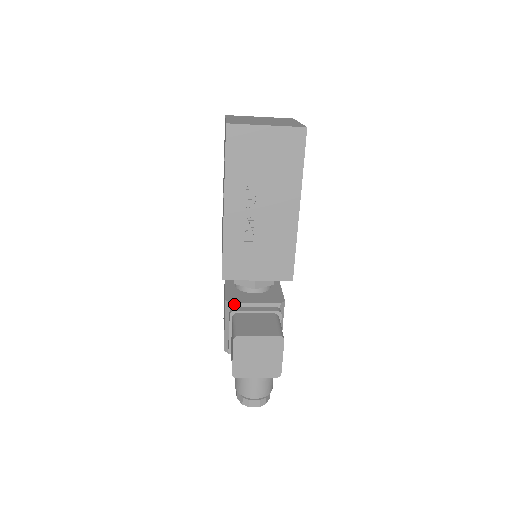
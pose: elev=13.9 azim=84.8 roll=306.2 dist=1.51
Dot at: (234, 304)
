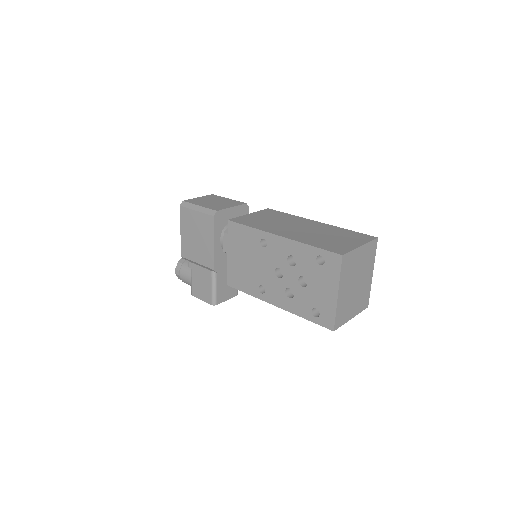
Dot at: (218, 271)
